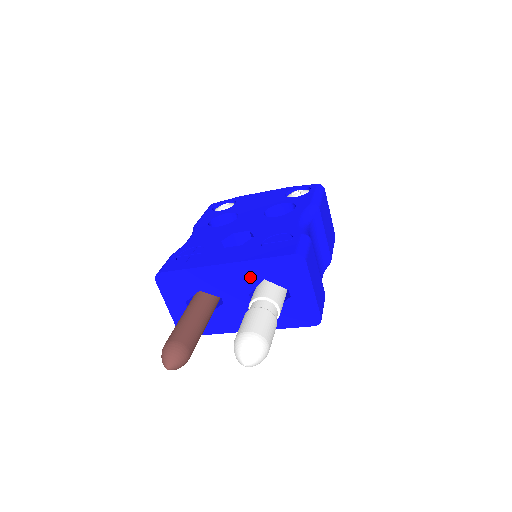
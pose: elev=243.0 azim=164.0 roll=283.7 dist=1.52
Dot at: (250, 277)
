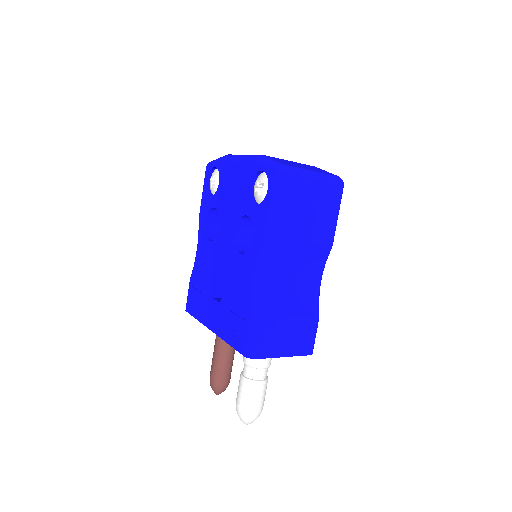
Dot at: occluded
